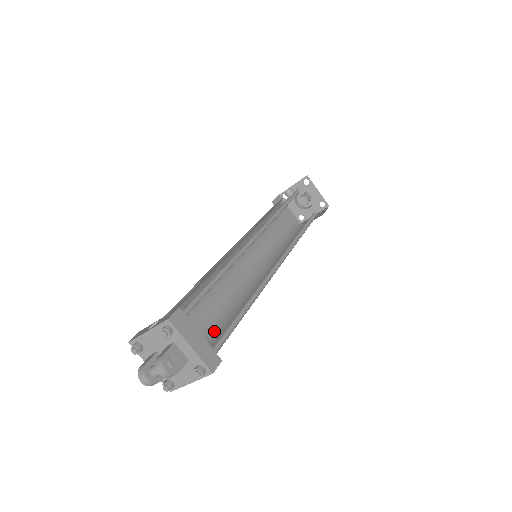
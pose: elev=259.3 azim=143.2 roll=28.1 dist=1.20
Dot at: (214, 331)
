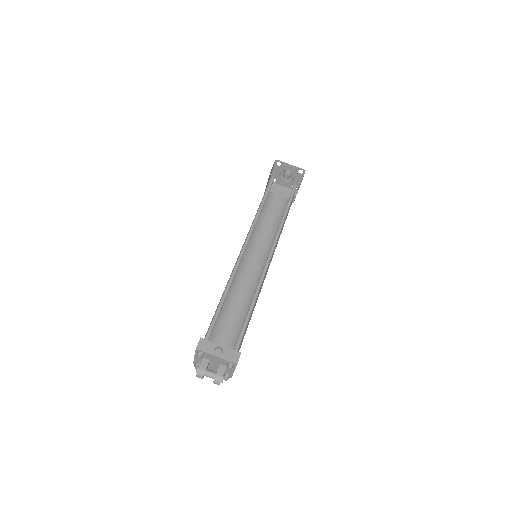
Dot at: (221, 321)
